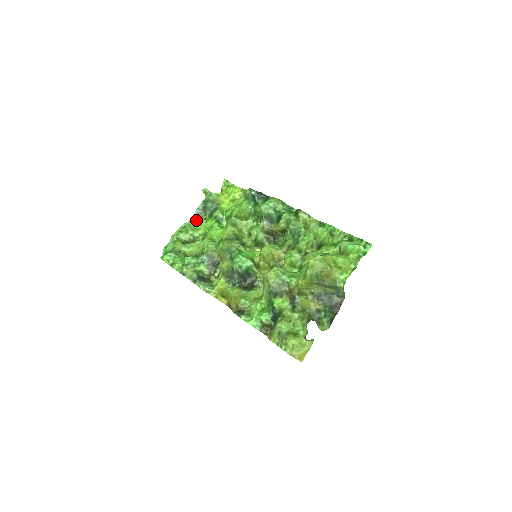
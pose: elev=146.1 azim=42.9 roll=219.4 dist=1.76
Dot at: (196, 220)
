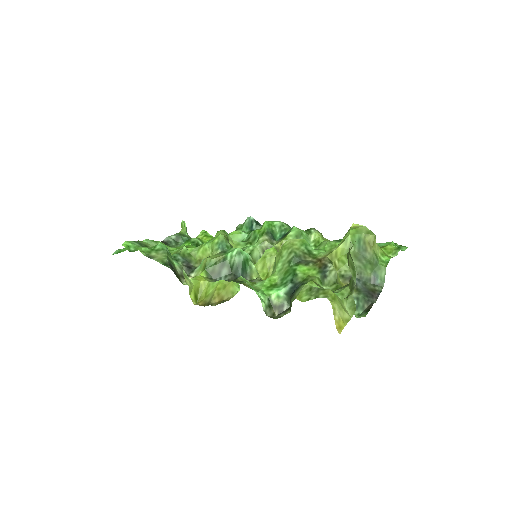
Dot at: occluded
